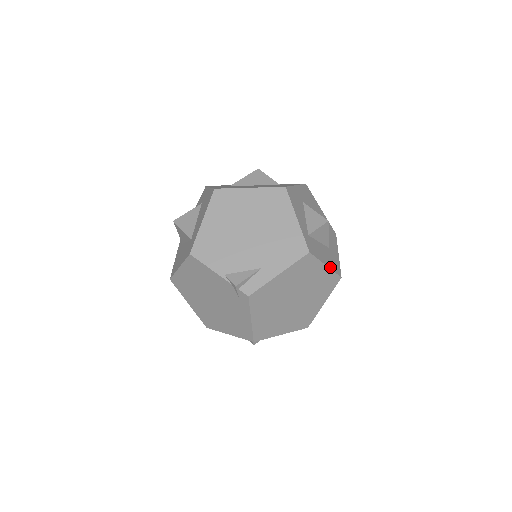
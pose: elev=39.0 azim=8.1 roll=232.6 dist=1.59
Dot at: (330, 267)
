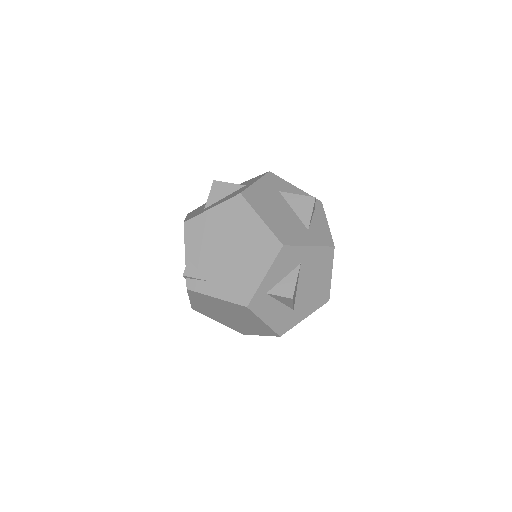
Dot at: (270, 325)
